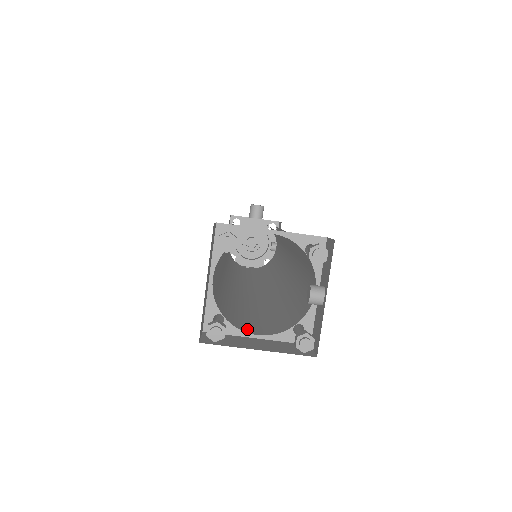
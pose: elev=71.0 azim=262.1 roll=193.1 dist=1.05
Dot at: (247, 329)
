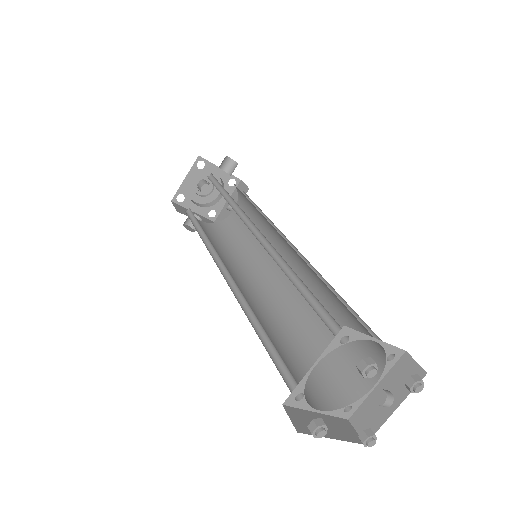
Dot at: (308, 400)
